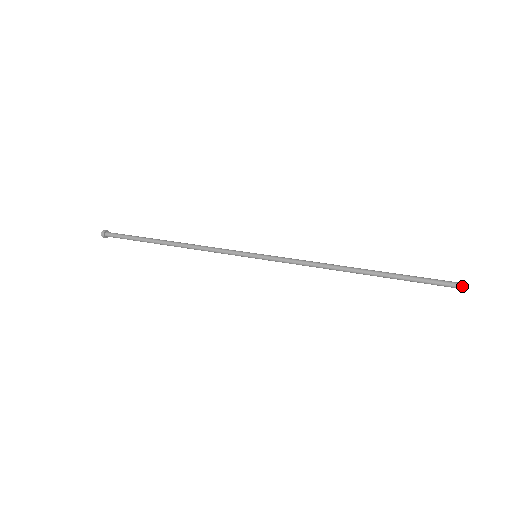
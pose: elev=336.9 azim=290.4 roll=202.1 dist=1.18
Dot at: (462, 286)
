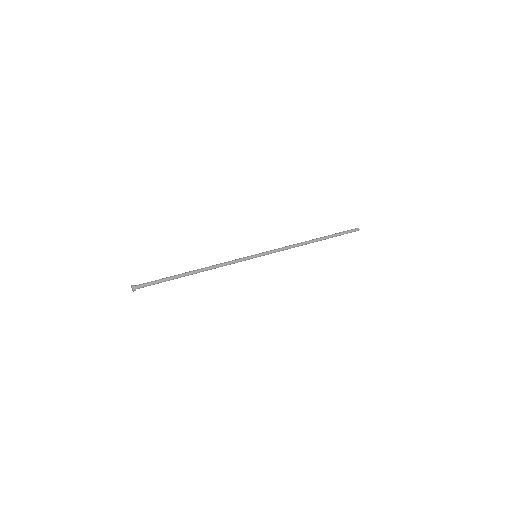
Dot at: (358, 228)
